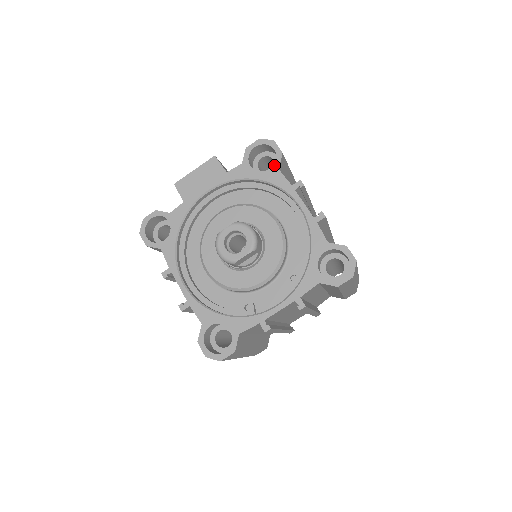
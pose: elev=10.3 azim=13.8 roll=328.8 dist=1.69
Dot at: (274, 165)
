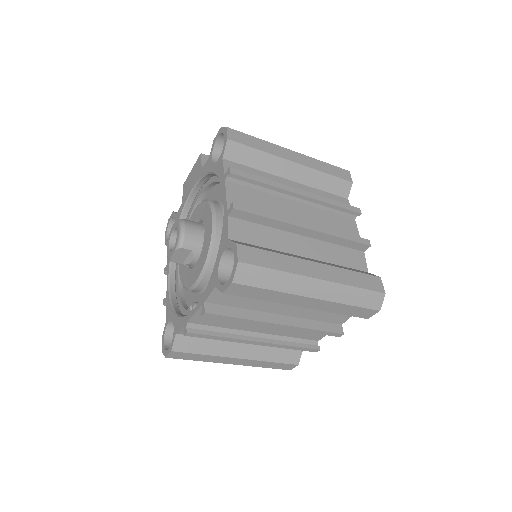
Dot at: (221, 154)
